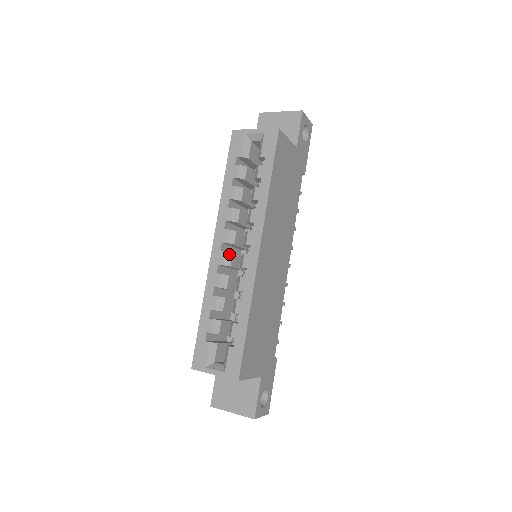
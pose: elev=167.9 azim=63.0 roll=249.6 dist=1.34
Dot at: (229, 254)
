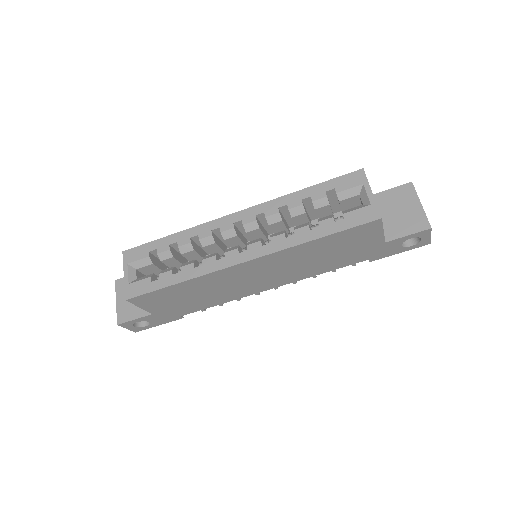
Dot at: (234, 233)
